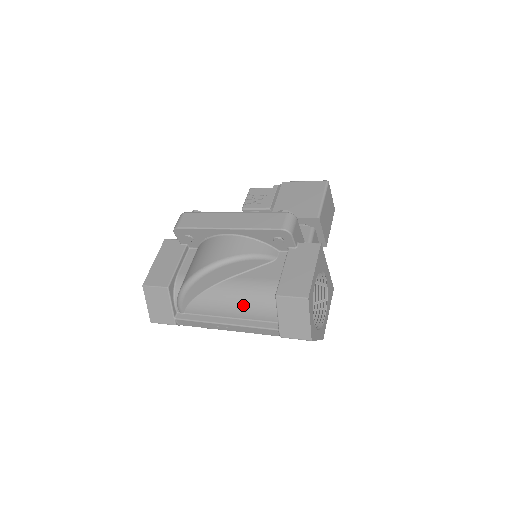
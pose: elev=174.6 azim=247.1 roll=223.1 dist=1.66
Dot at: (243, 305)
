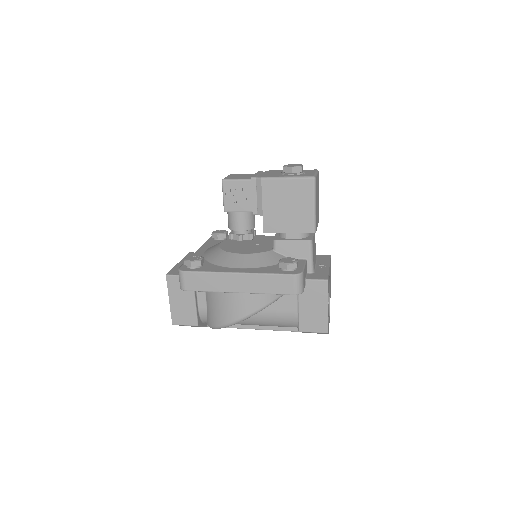
Dot at: (268, 325)
